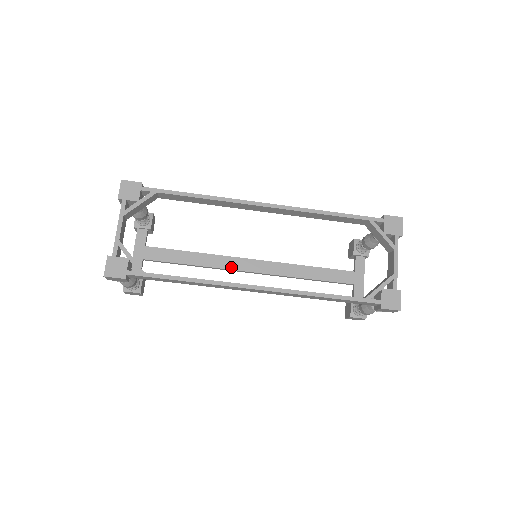
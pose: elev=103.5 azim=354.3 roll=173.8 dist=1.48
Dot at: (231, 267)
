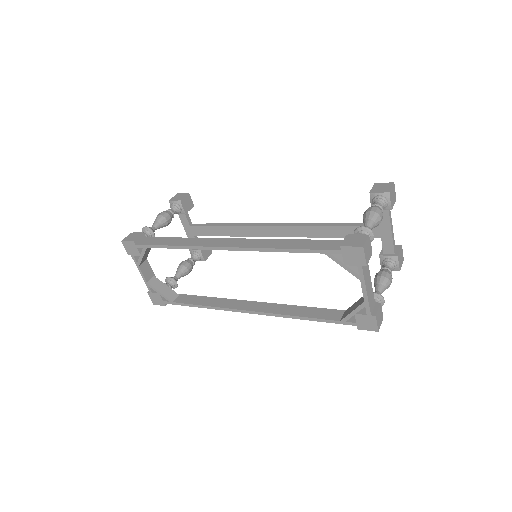
Dot at: (259, 235)
